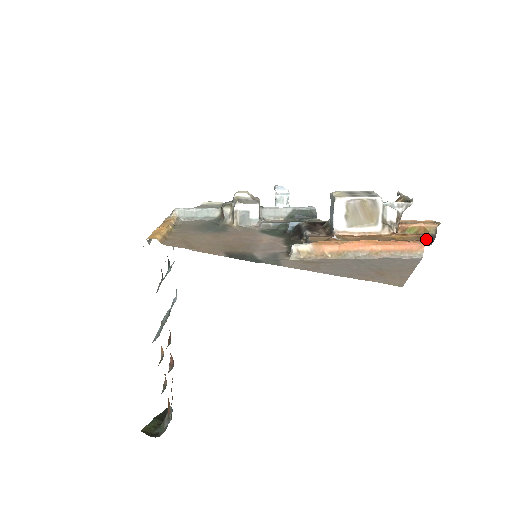
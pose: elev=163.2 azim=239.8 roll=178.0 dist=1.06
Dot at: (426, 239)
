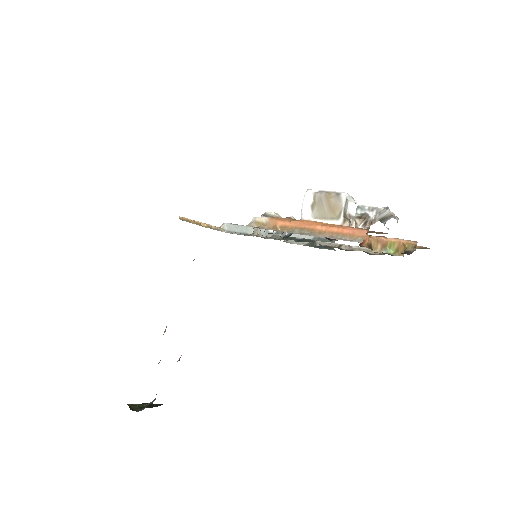
Dot at: (377, 233)
